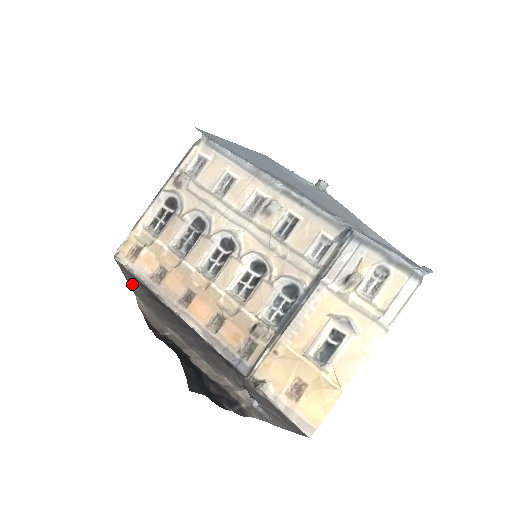
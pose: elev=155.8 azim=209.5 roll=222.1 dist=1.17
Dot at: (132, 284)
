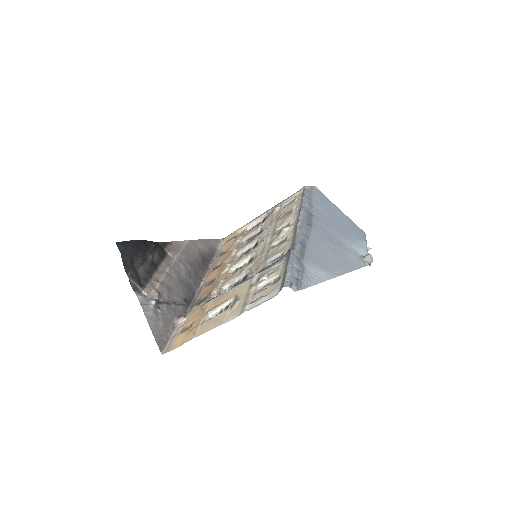
Dot at: (201, 242)
